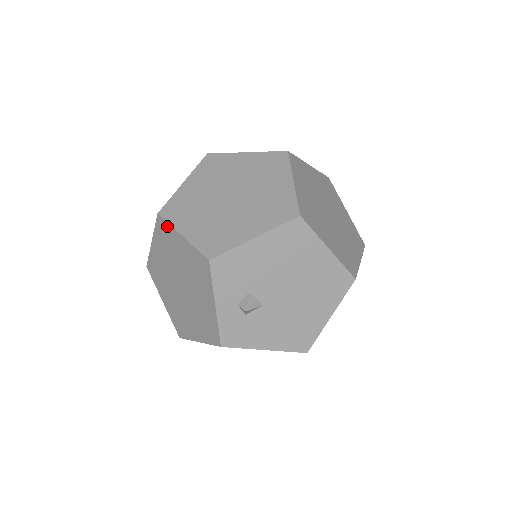
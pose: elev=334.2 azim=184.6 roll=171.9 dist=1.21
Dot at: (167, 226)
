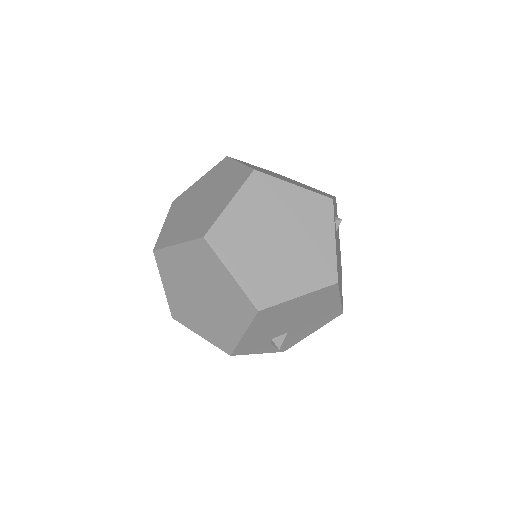
Dot at: (186, 325)
